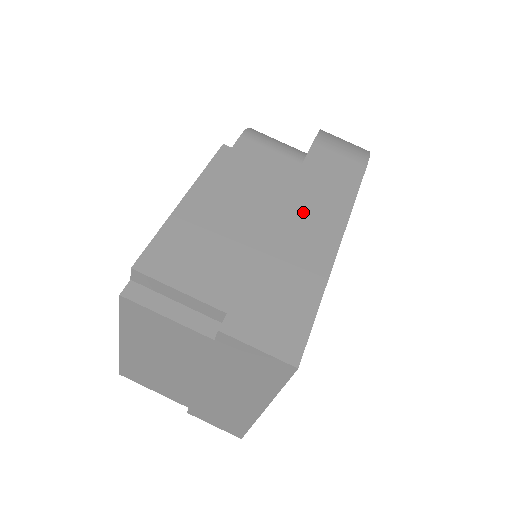
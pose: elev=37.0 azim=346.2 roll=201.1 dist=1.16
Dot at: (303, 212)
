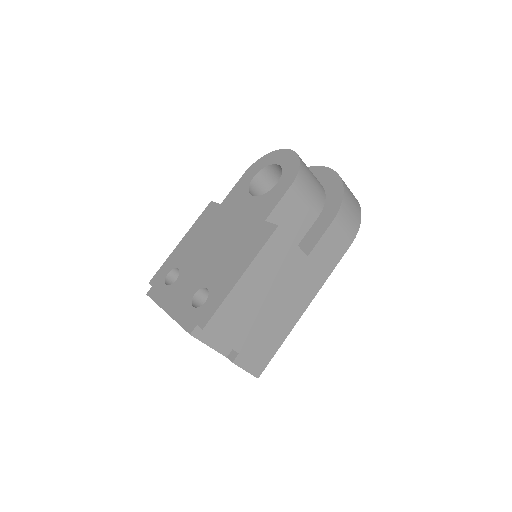
Dot at: (299, 286)
